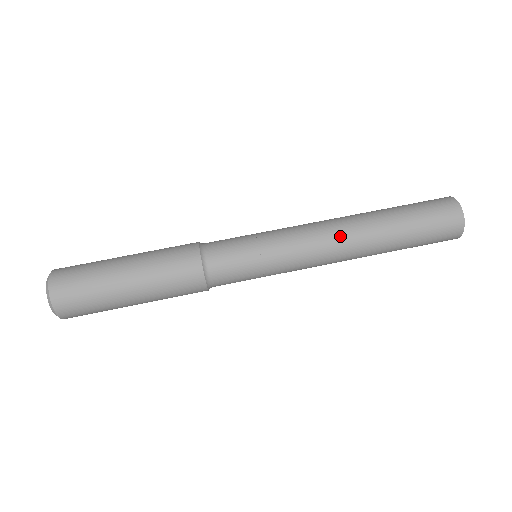
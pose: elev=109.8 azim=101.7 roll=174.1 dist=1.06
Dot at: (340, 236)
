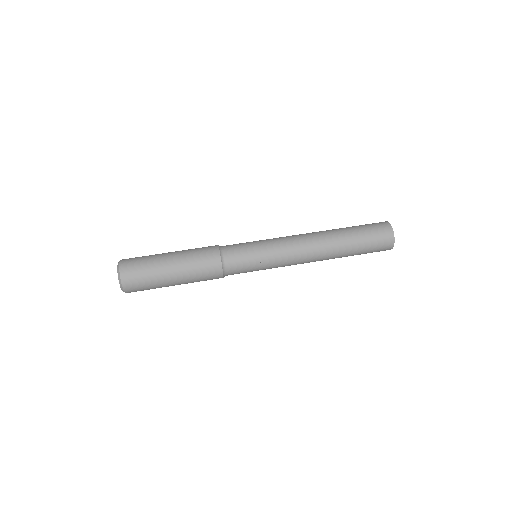
Dot at: (309, 235)
